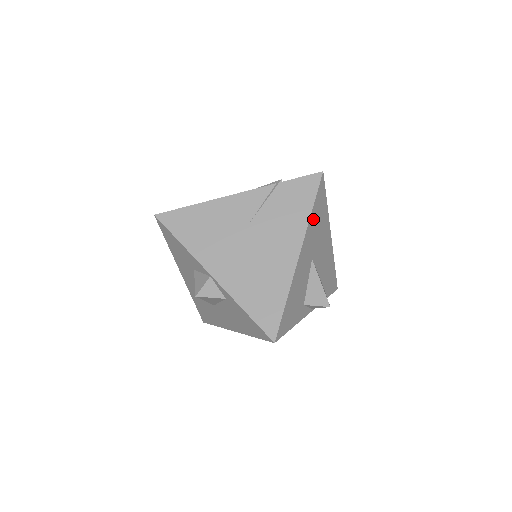
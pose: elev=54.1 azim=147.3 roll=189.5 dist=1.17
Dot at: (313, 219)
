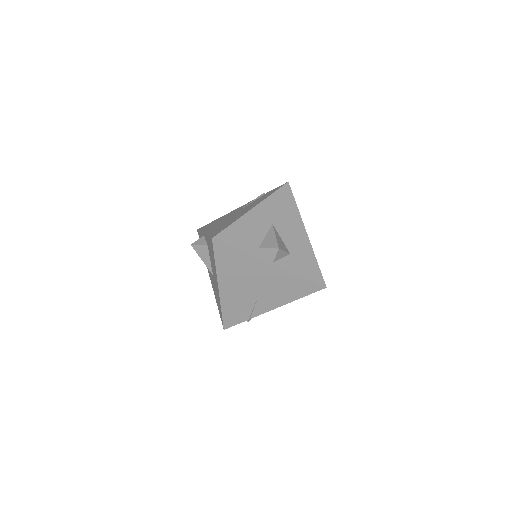
Dot at: (274, 200)
